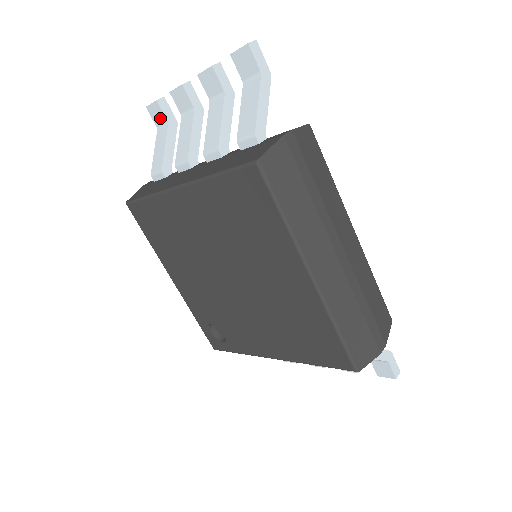
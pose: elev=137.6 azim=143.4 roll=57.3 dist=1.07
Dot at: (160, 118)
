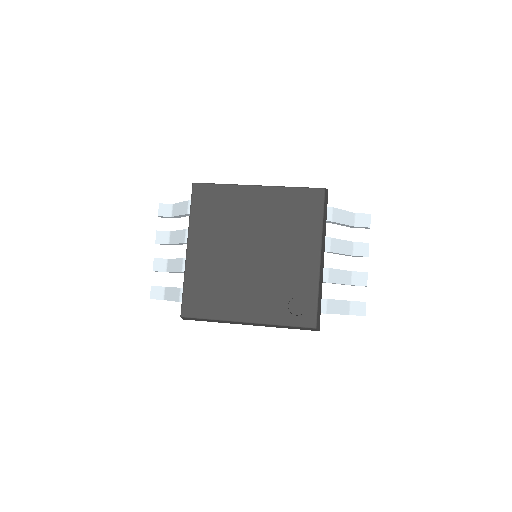
Dot at: (160, 292)
